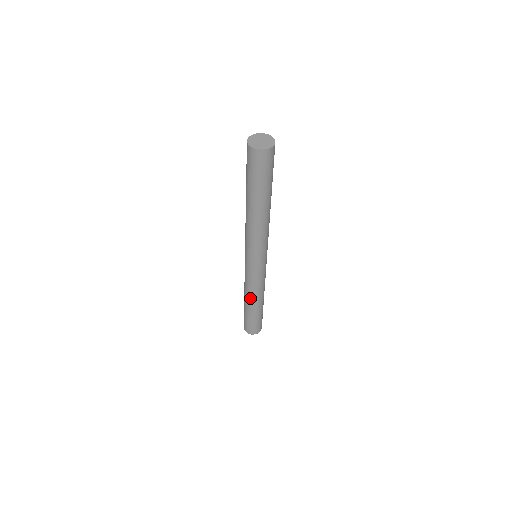
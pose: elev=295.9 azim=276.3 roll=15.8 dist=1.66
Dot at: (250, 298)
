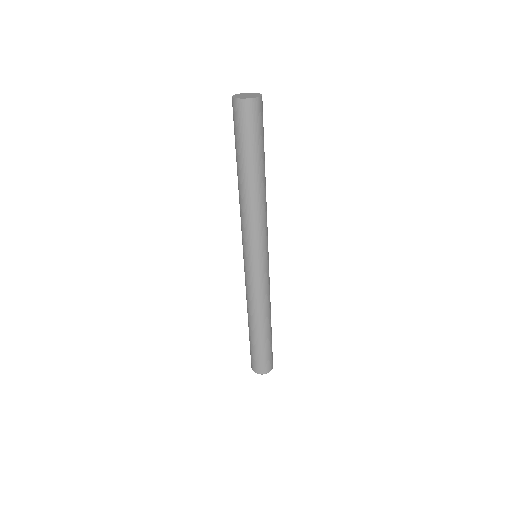
Dot at: (249, 313)
